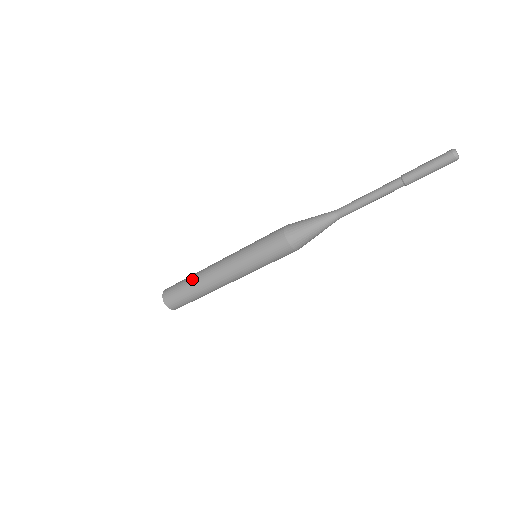
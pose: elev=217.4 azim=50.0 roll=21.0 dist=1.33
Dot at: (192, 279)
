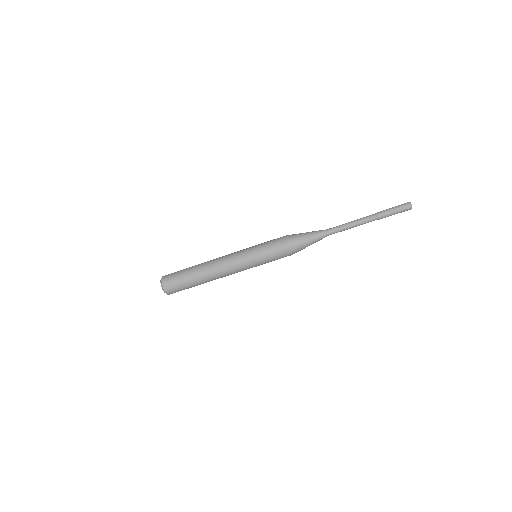
Dot at: (196, 266)
